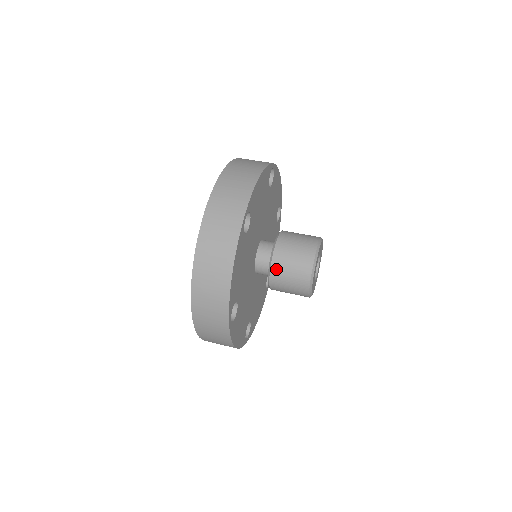
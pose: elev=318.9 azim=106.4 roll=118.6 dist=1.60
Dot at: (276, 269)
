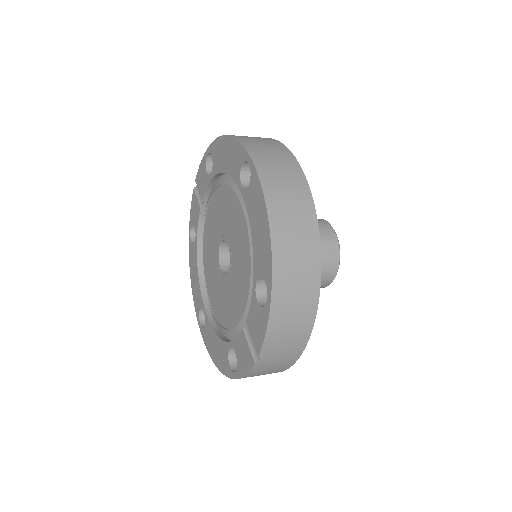
Dot at: occluded
